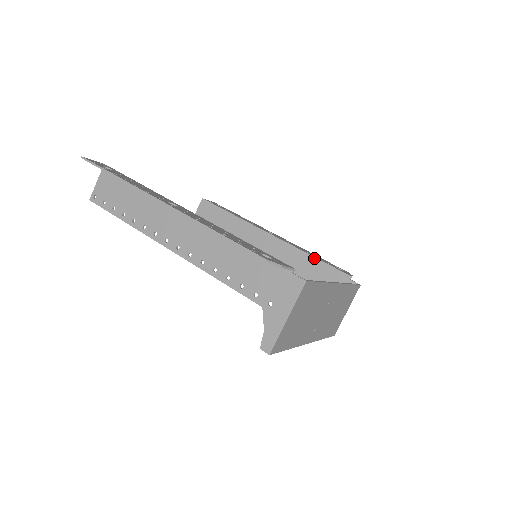
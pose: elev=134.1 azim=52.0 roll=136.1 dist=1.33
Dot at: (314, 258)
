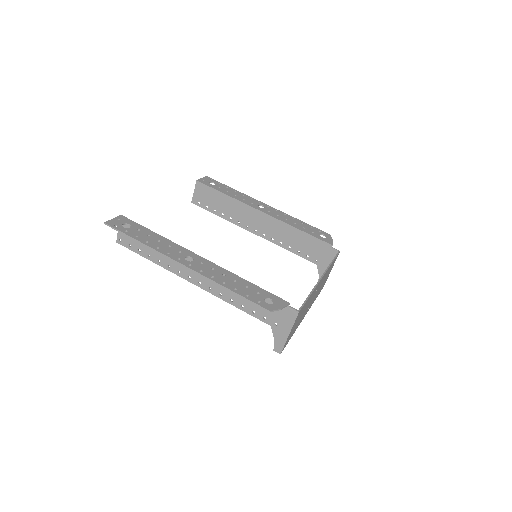
Dot at: (301, 231)
